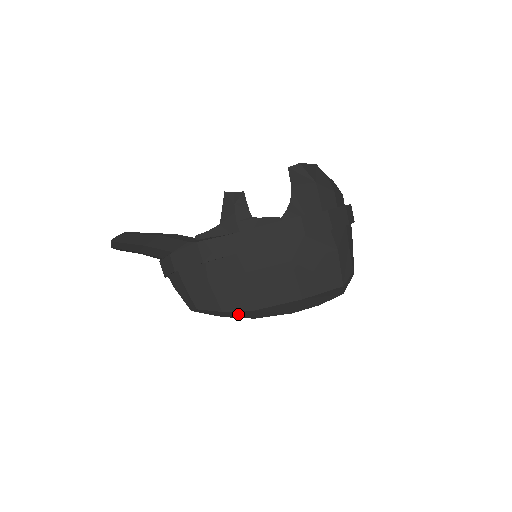
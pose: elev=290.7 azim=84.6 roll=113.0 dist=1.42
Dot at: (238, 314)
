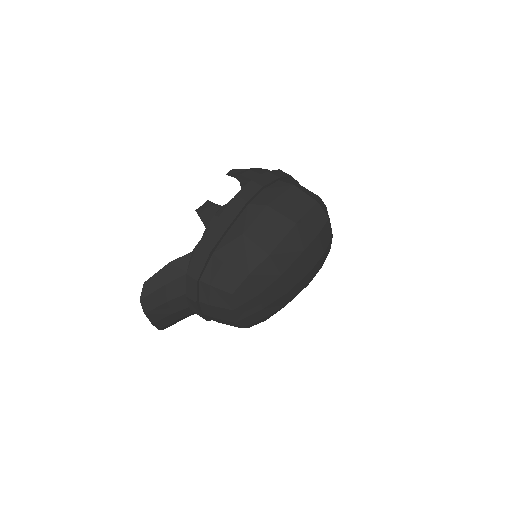
Dot at: (264, 273)
